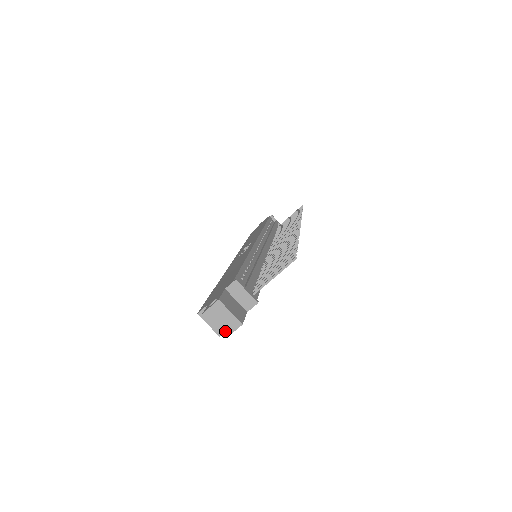
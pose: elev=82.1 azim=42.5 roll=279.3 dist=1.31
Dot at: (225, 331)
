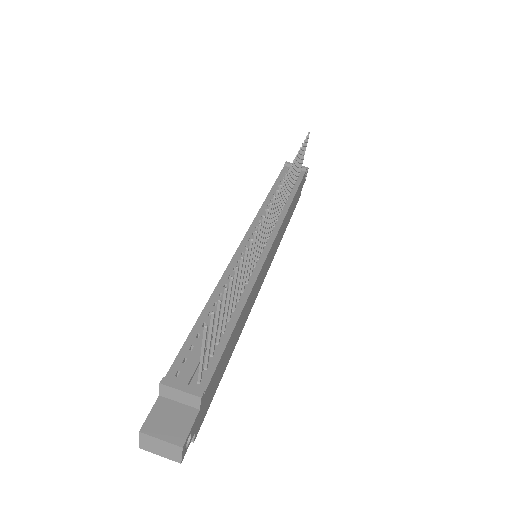
Dot at: (174, 458)
